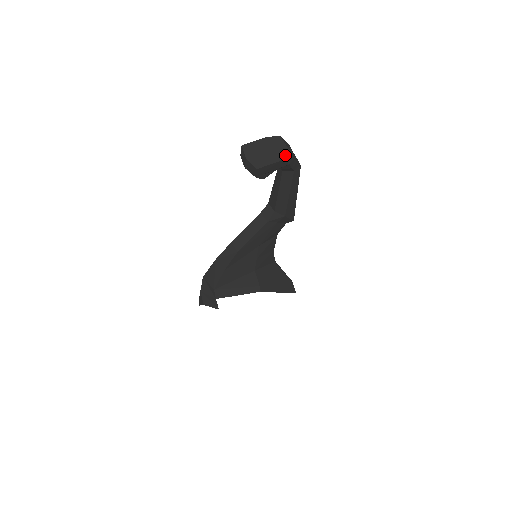
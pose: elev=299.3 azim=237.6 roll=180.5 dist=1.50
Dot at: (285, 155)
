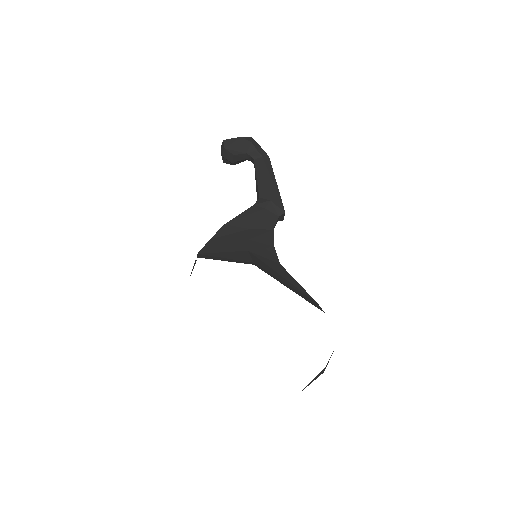
Dot at: (246, 138)
